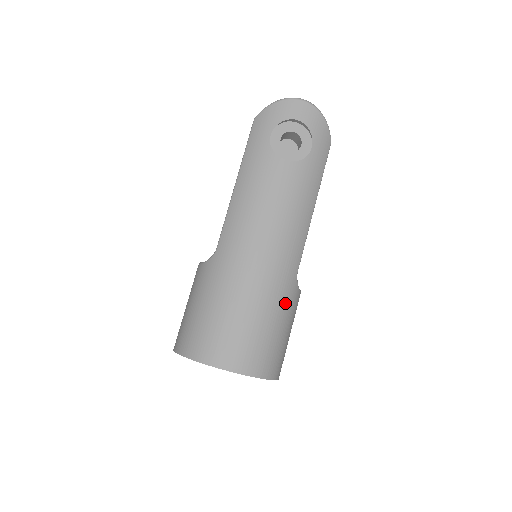
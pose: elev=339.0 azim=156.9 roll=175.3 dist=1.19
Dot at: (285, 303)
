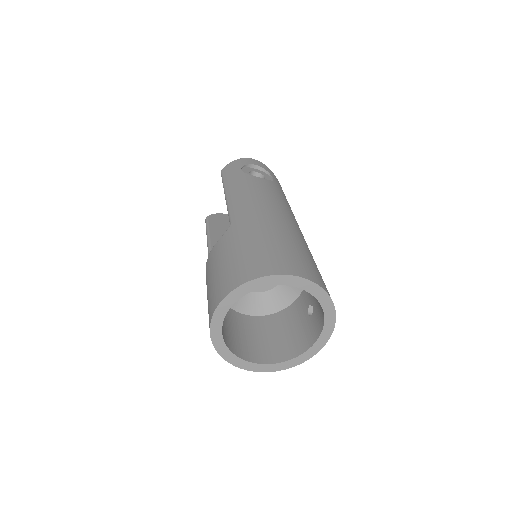
Dot at: (310, 252)
